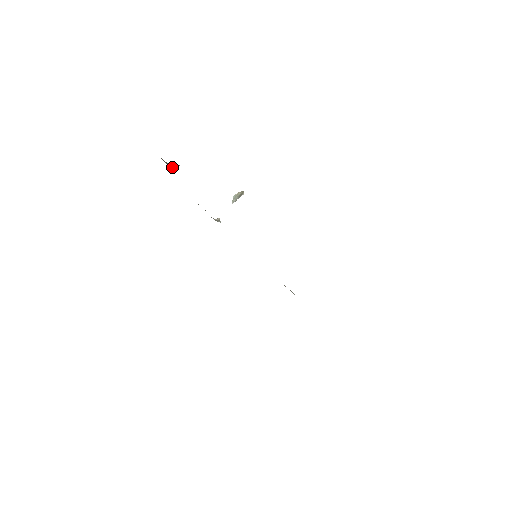
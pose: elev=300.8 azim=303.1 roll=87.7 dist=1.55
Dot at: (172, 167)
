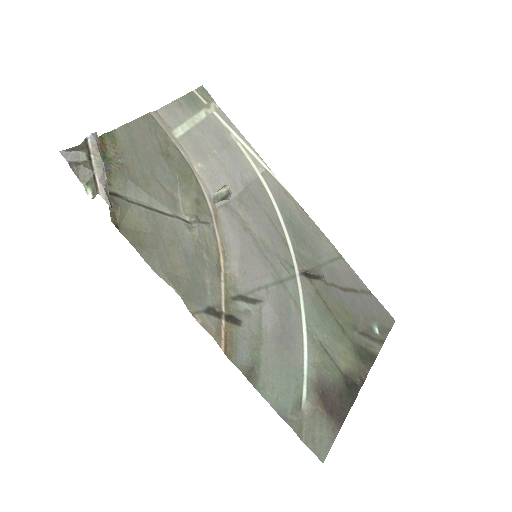
Dot at: (90, 184)
